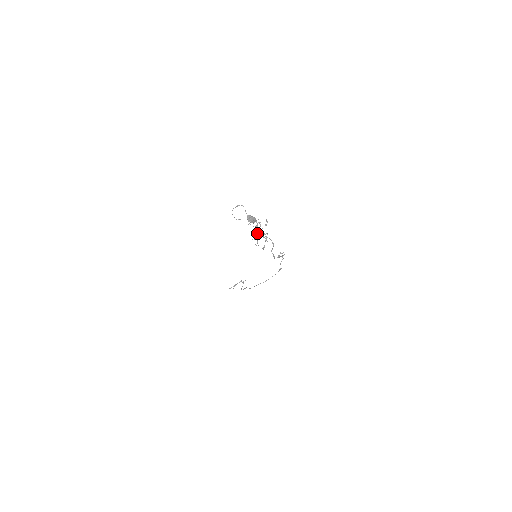
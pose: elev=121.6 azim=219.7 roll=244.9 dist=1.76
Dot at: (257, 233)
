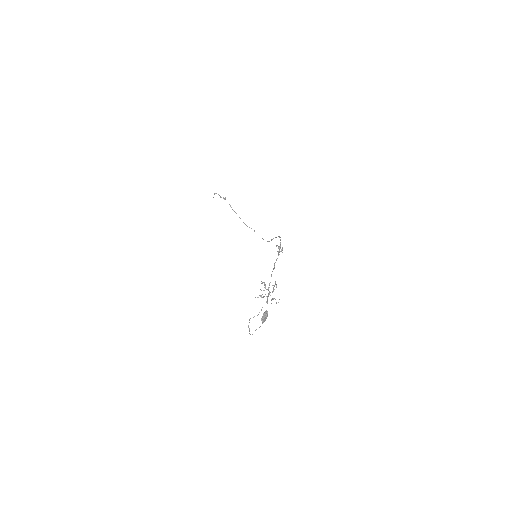
Dot at: (267, 297)
